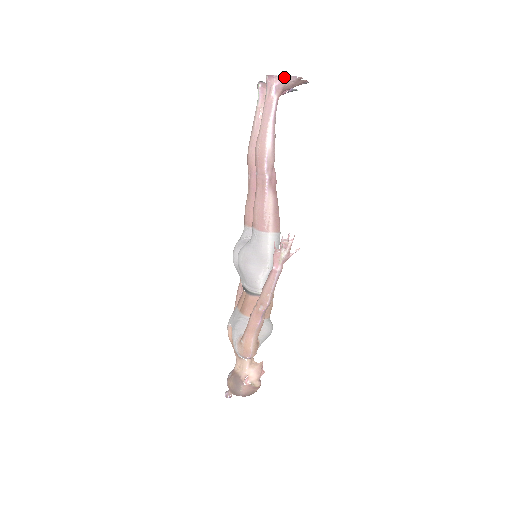
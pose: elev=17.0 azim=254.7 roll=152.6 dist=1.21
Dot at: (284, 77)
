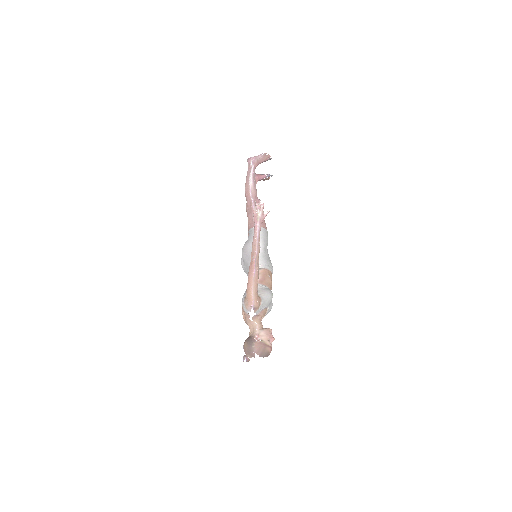
Dot at: (256, 156)
